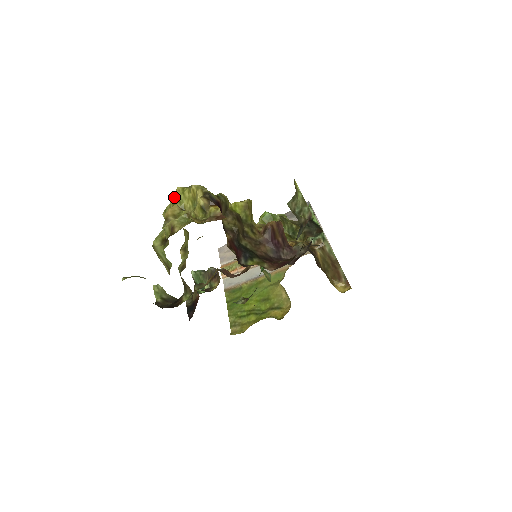
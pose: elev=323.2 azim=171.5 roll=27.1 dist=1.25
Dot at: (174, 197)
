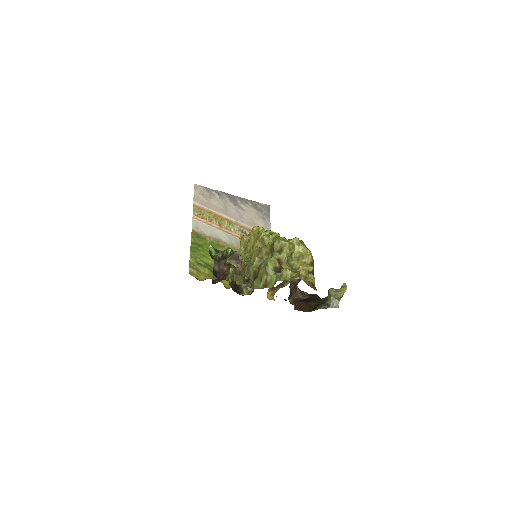
Dot at: (291, 241)
